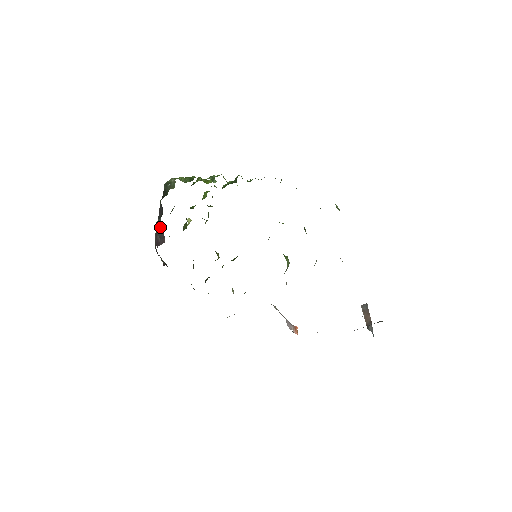
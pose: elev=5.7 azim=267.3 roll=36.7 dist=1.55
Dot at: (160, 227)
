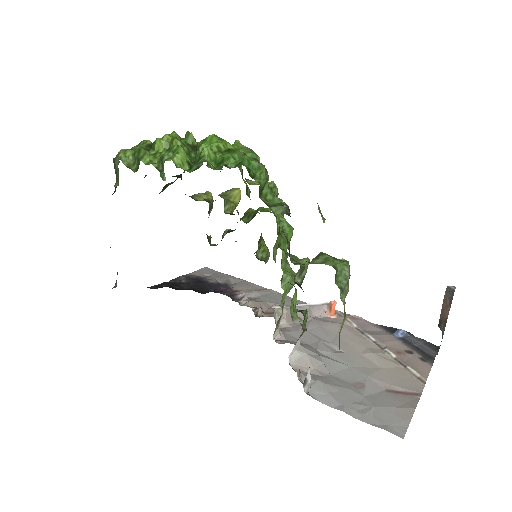
Dot at: occluded
